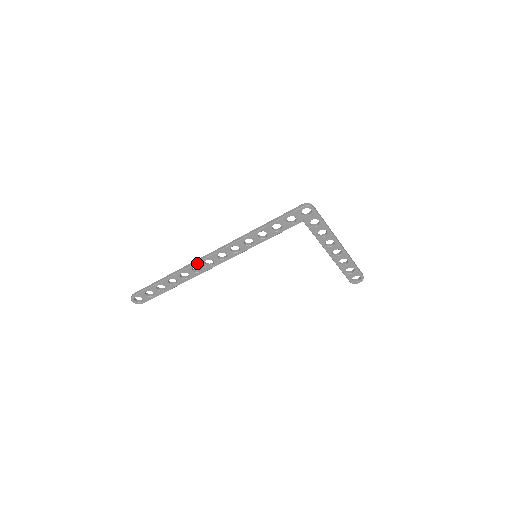
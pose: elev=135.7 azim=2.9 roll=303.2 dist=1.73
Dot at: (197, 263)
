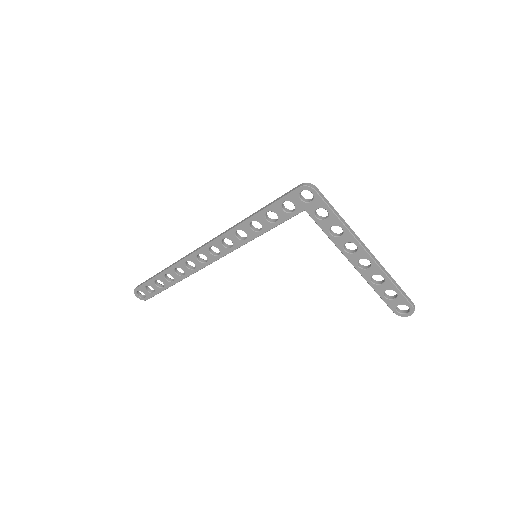
Dot at: (189, 257)
